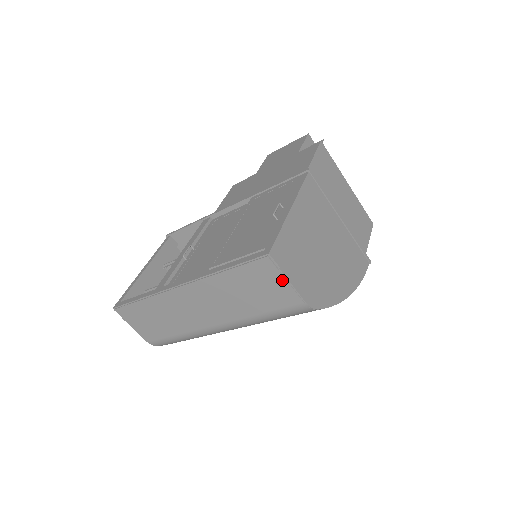
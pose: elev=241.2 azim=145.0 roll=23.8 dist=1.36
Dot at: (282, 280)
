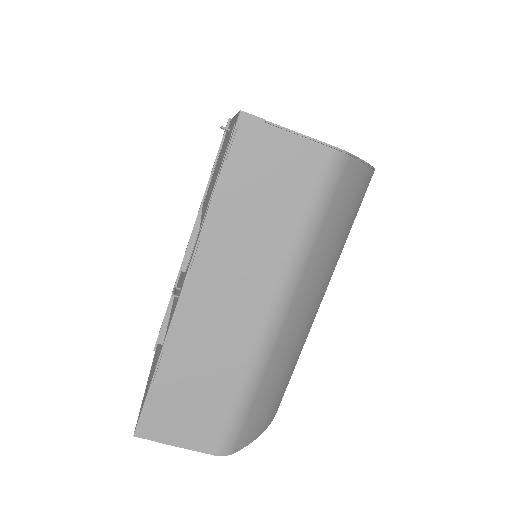
Dot at: (282, 136)
